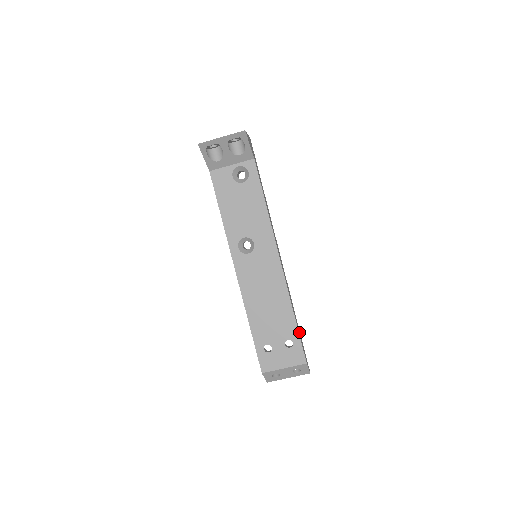
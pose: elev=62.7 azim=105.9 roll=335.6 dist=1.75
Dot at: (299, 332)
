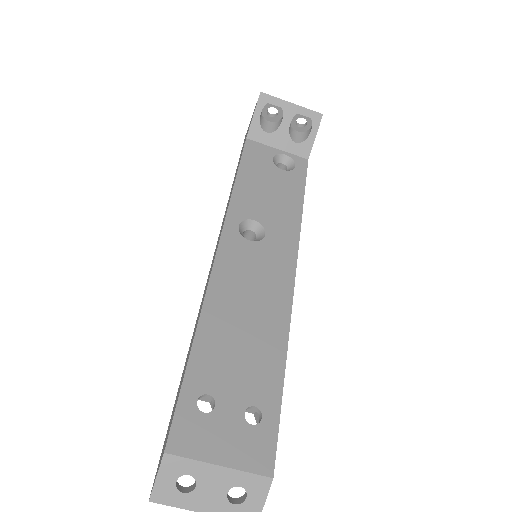
Dot at: occluded
